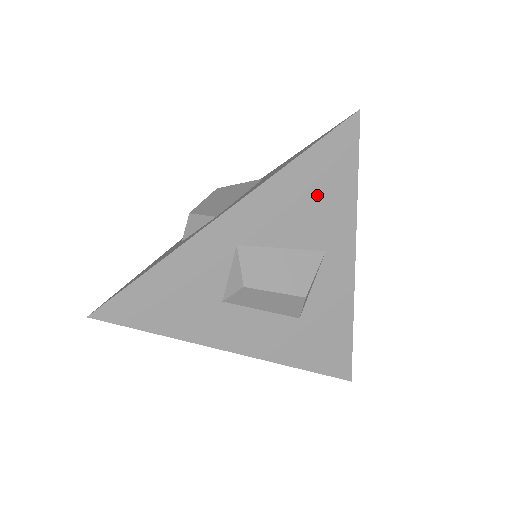
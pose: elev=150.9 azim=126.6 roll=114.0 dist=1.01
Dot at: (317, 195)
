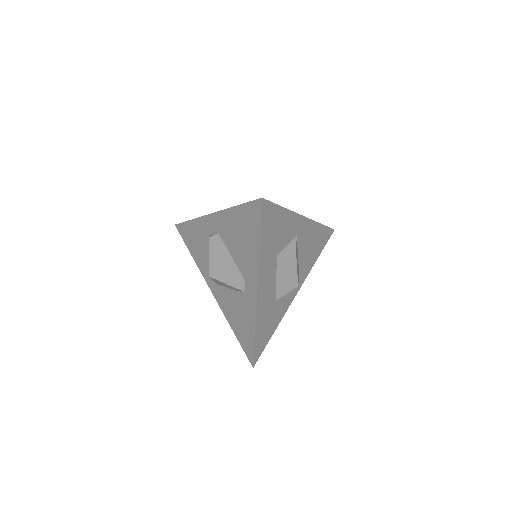
Dot at: (314, 246)
